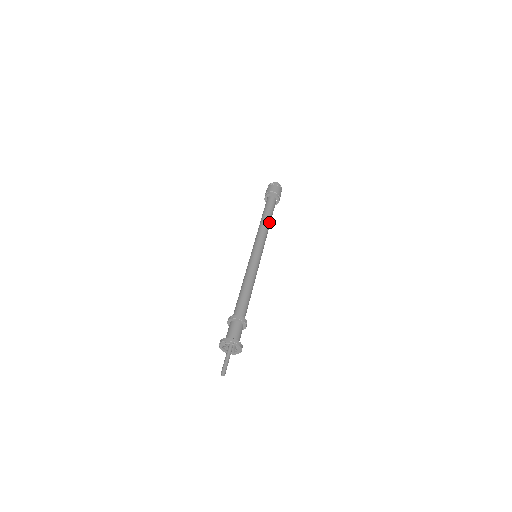
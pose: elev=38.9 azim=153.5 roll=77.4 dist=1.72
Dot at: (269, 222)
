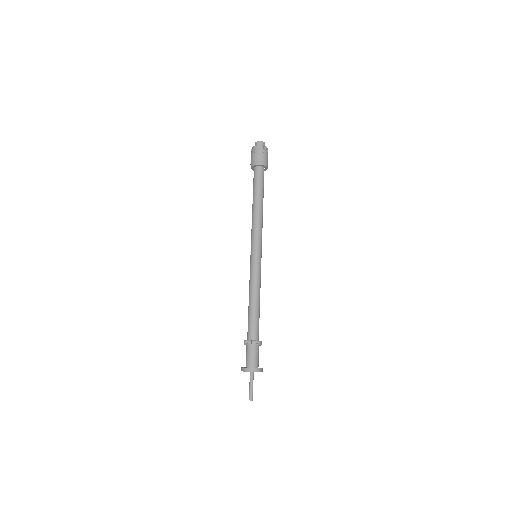
Dot at: (262, 208)
